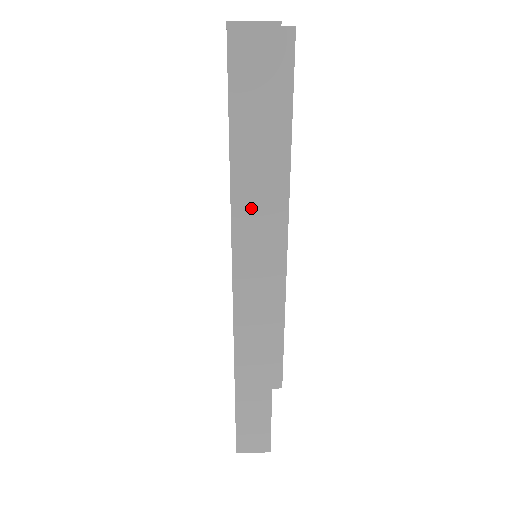
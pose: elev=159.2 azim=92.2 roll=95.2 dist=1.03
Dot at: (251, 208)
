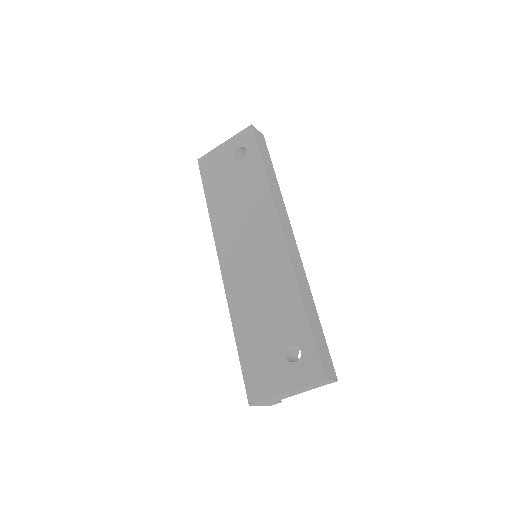
Dot at: (277, 195)
